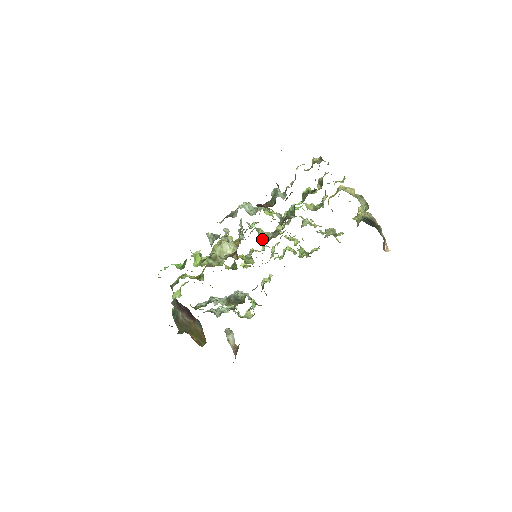
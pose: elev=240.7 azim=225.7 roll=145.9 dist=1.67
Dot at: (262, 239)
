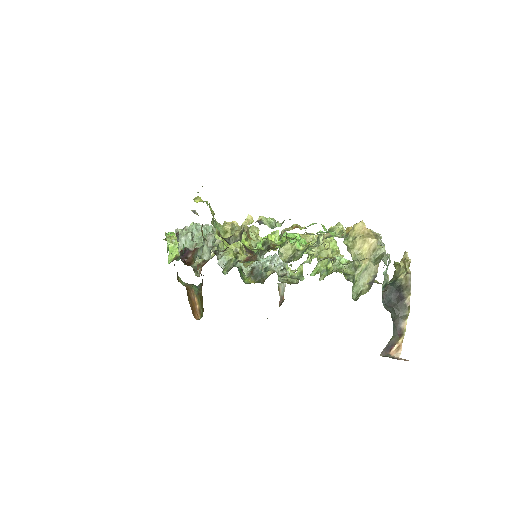
Dot at: occluded
